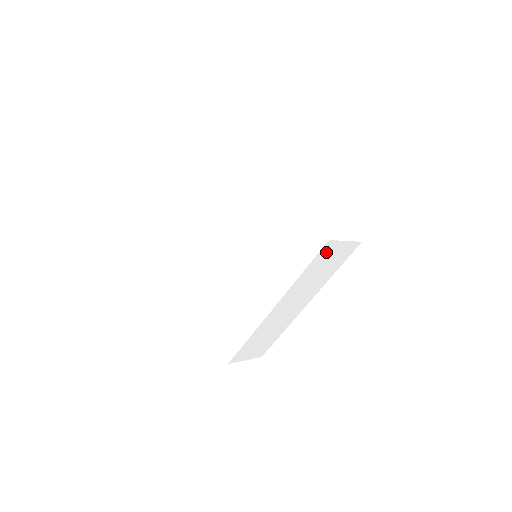
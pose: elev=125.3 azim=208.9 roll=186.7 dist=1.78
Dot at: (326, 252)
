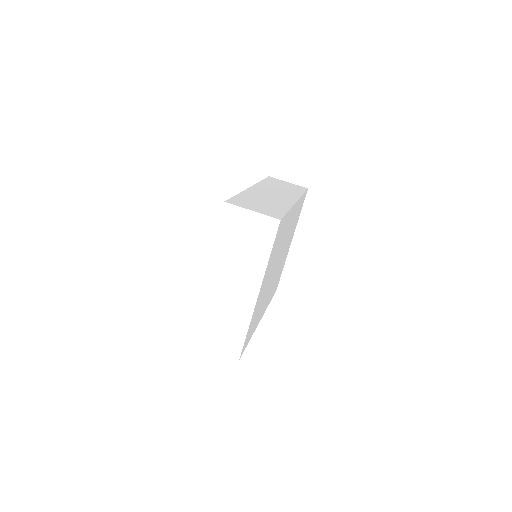
Dot at: occluded
